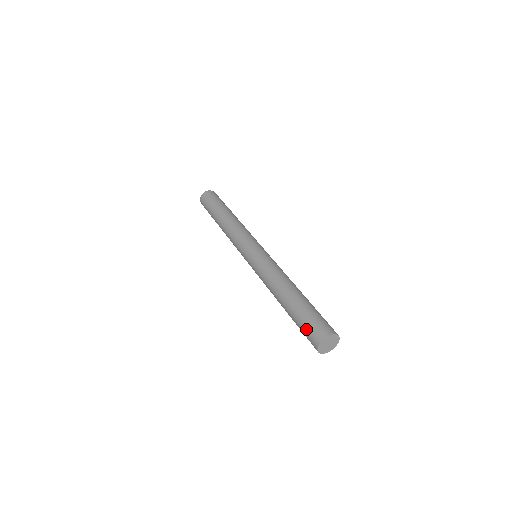
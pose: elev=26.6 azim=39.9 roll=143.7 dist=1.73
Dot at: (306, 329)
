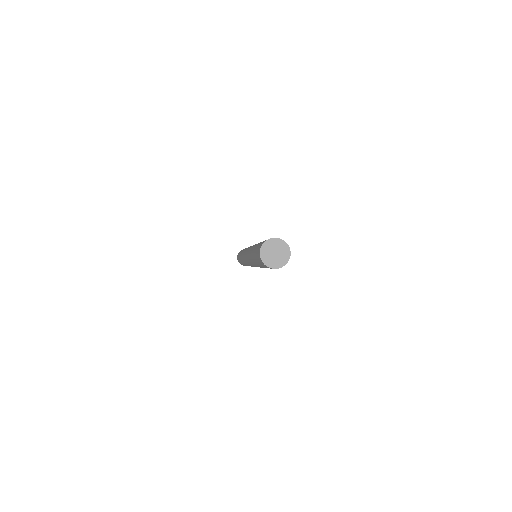
Dot at: (257, 259)
